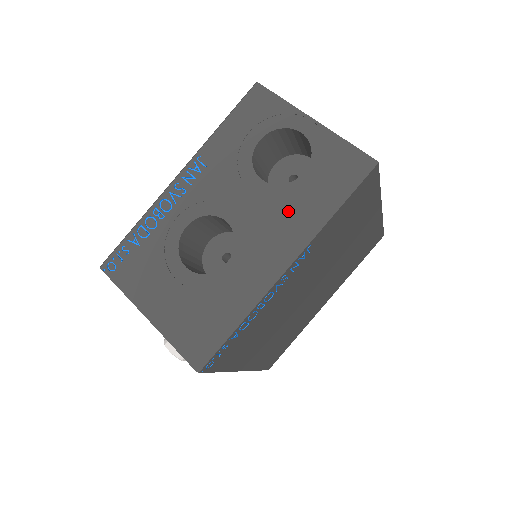
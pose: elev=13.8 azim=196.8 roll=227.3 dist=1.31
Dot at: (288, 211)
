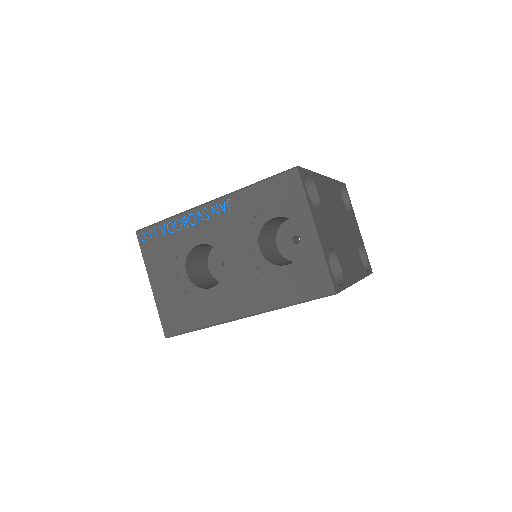
Dot at: (263, 284)
